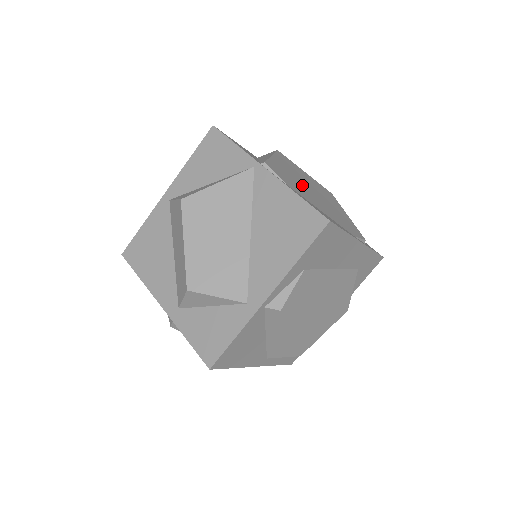
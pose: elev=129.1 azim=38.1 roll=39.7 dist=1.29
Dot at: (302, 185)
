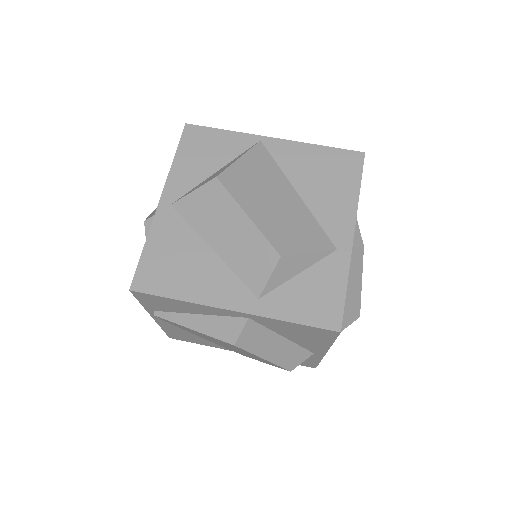
Dot at: occluded
